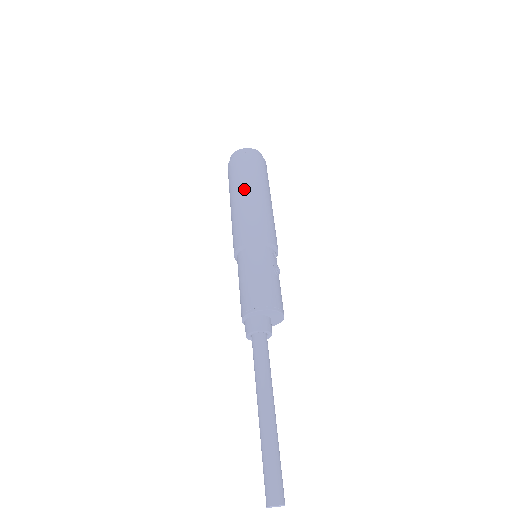
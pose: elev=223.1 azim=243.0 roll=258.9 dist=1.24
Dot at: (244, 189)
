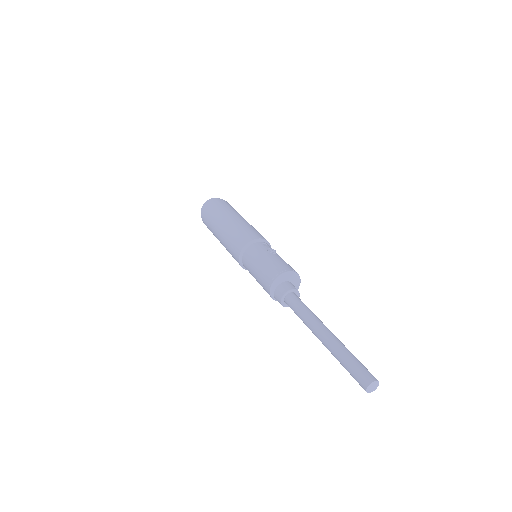
Dot at: (218, 224)
